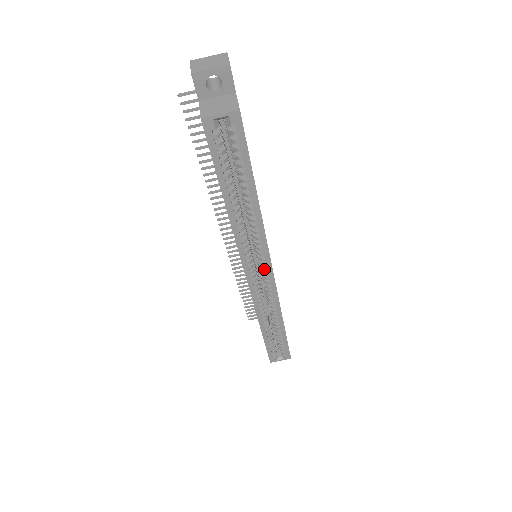
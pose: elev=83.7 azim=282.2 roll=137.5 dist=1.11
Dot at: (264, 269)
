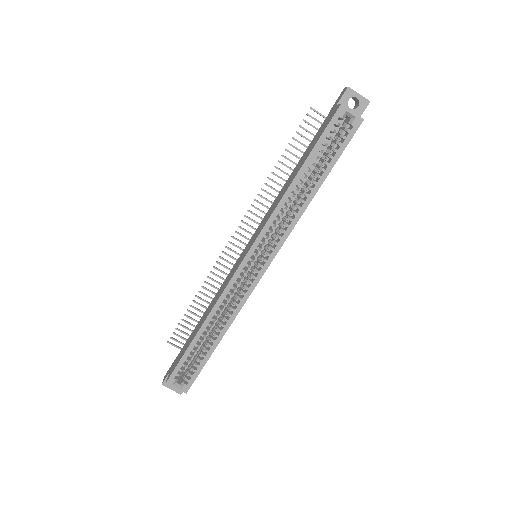
Dot at: (264, 259)
